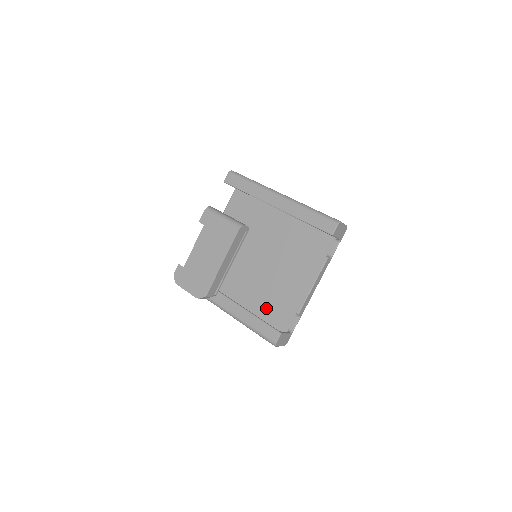
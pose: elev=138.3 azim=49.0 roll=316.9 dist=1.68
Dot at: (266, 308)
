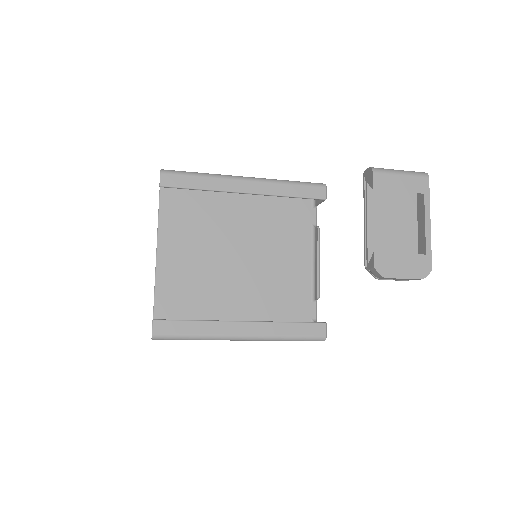
Dot at: (275, 313)
